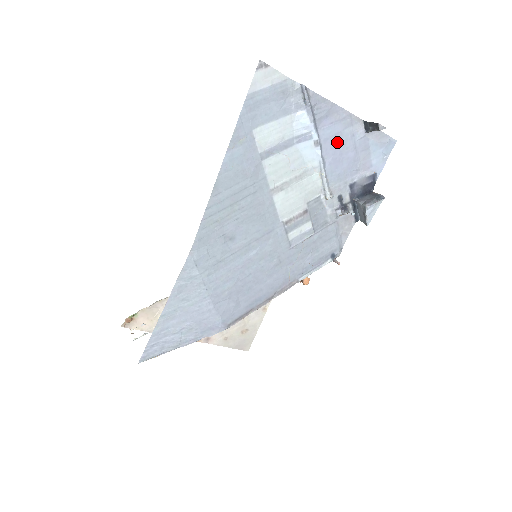
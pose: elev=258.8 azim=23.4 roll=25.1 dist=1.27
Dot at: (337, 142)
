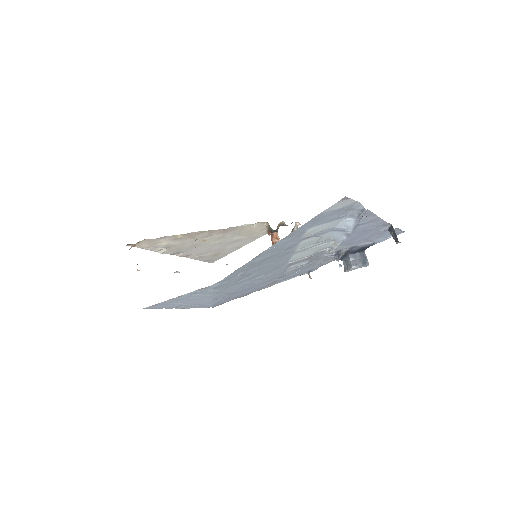
Dot at: (363, 232)
